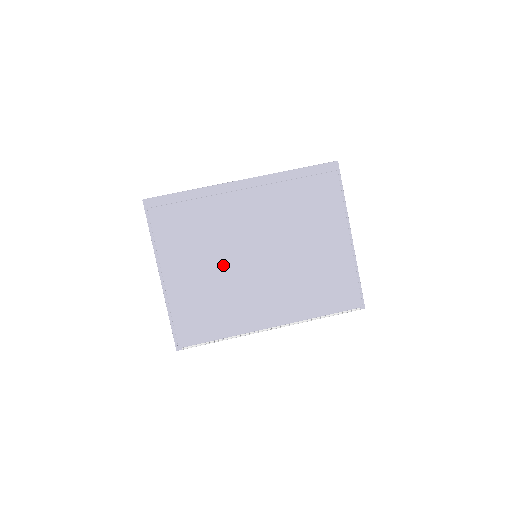
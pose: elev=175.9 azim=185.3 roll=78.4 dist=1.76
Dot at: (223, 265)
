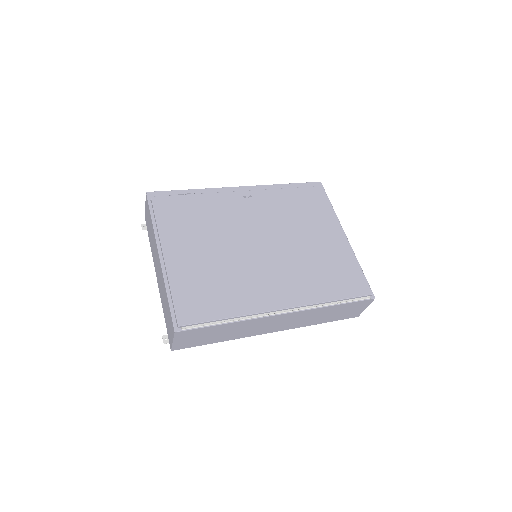
Dot at: (226, 248)
